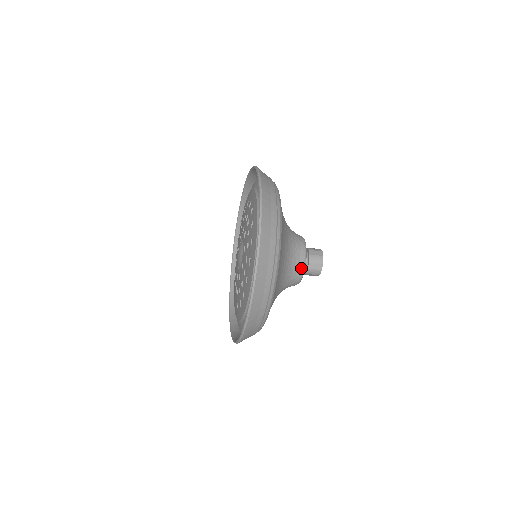
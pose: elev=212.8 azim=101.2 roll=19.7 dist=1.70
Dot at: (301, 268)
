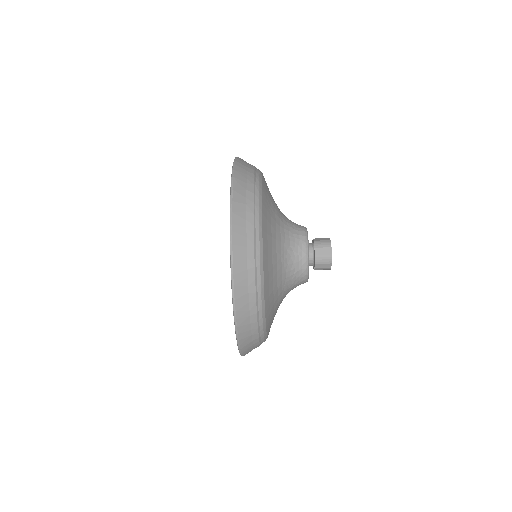
Dot at: (303, 248)
